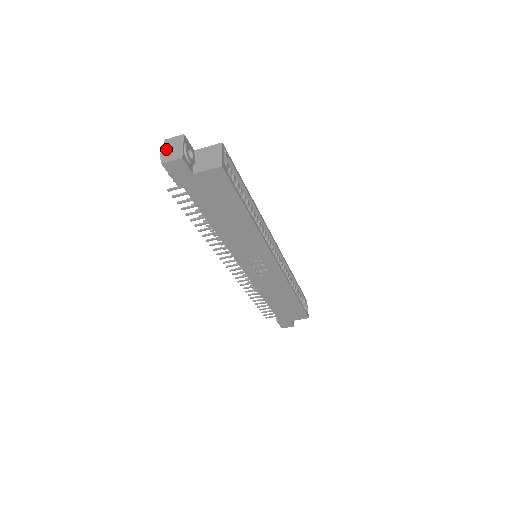
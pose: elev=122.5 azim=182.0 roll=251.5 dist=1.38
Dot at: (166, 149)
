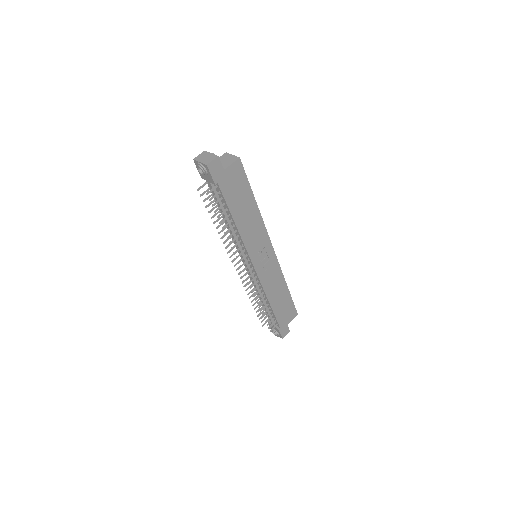
Dot at: (201, 160)
